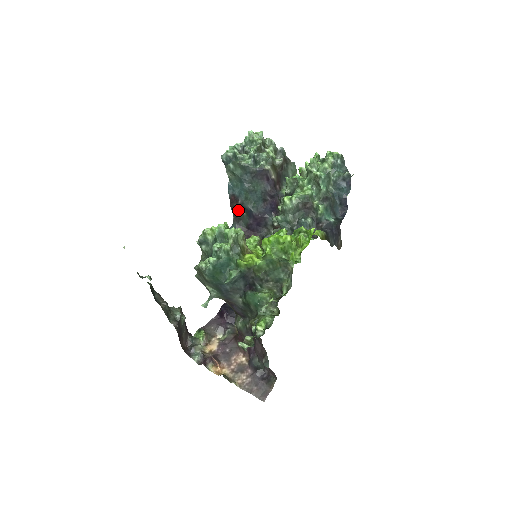
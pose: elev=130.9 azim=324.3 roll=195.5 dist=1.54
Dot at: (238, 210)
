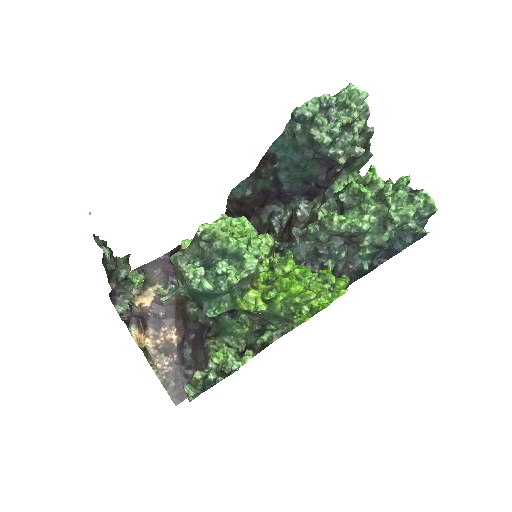
Dot at: (266, 170)
